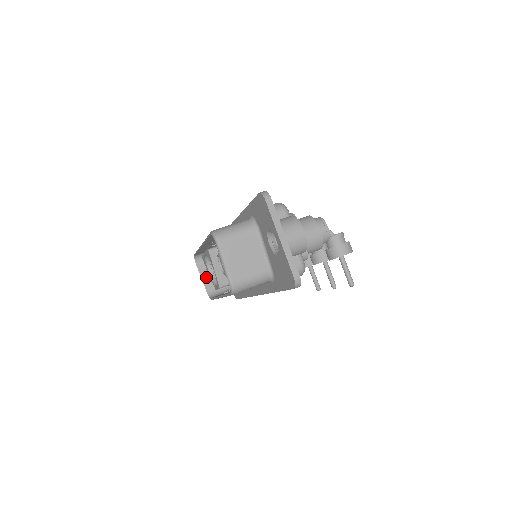
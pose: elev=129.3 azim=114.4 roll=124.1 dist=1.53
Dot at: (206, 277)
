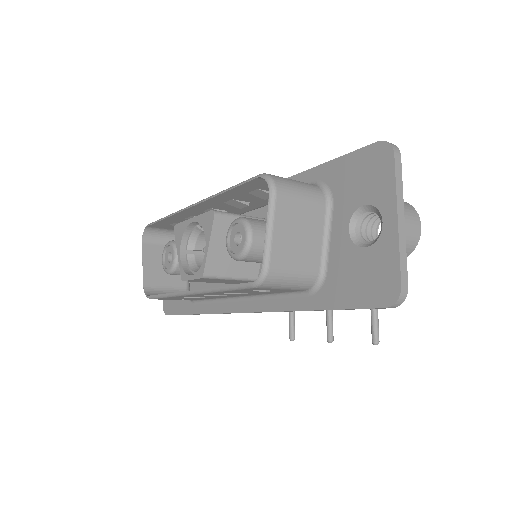
Dot at: (150, 264)
